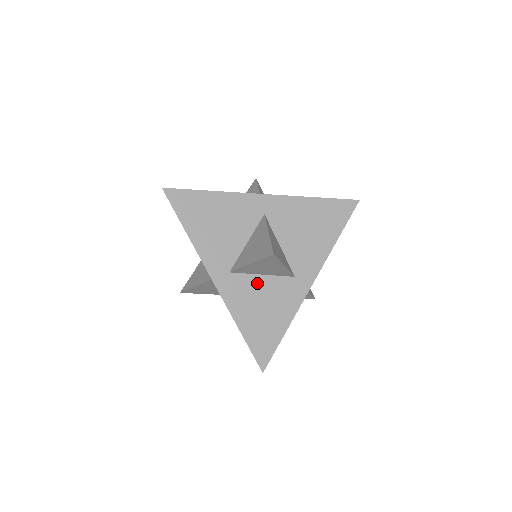
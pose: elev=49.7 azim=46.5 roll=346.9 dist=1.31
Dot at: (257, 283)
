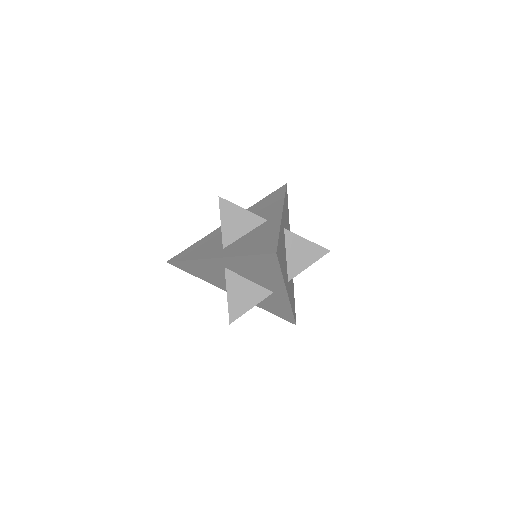
Dot at: occluded
